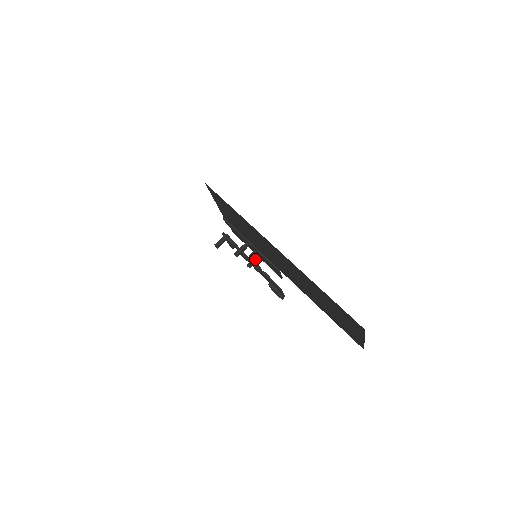
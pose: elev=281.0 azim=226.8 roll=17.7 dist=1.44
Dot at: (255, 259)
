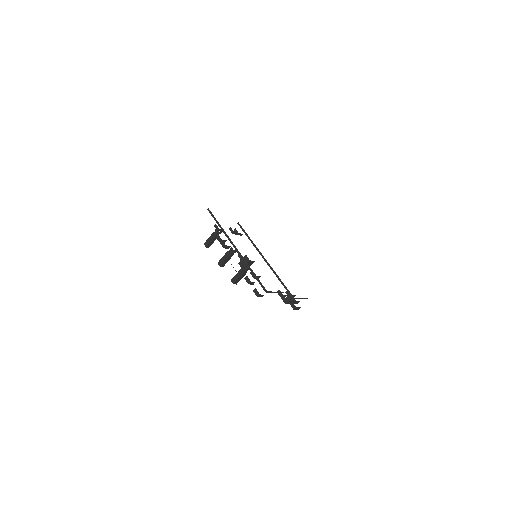
Dot at: (240, 273)
